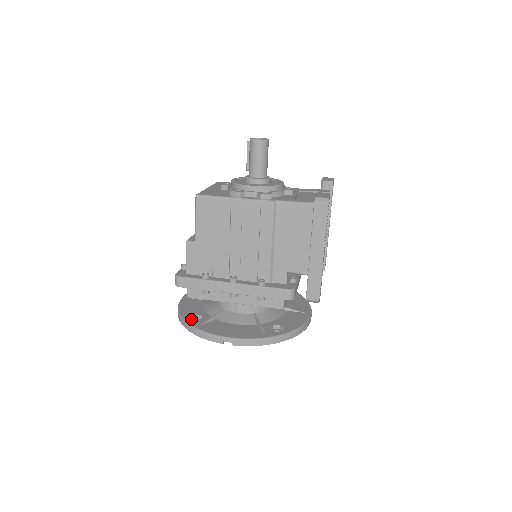
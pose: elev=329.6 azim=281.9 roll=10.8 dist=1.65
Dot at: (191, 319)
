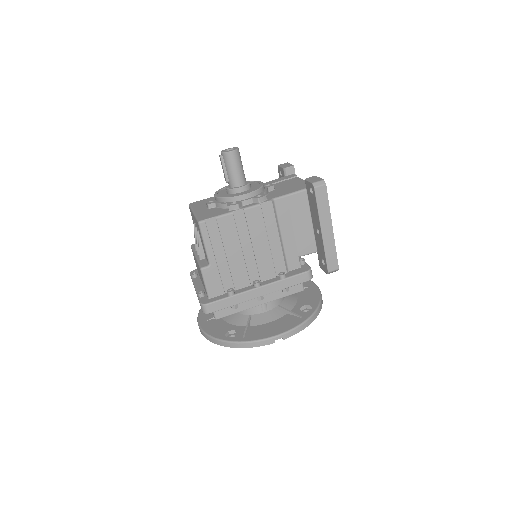
Dot at: (227, 337)
